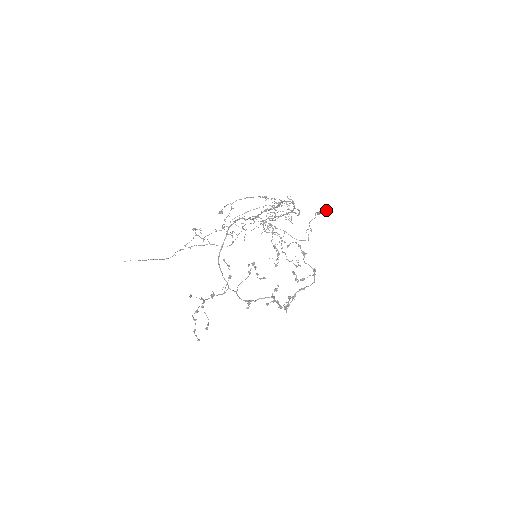
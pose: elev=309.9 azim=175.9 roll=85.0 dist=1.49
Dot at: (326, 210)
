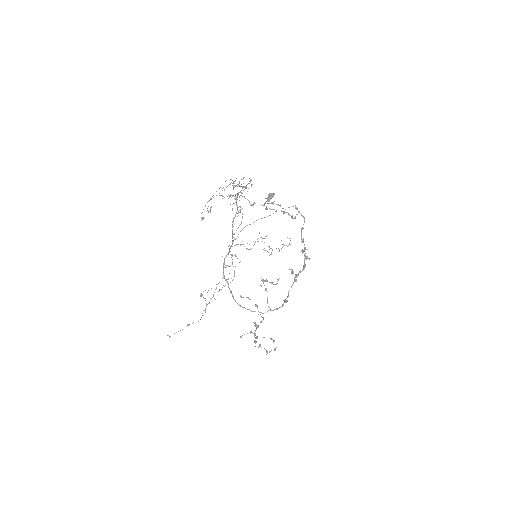
Dot at: (270, 194)
